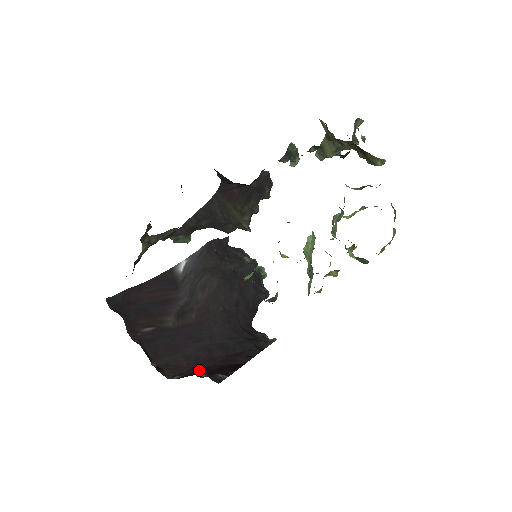
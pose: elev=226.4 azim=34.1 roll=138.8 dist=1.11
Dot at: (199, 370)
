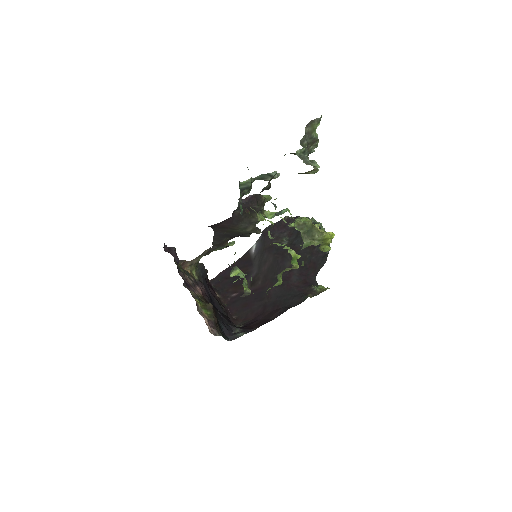
Dot at: (252, 322)
